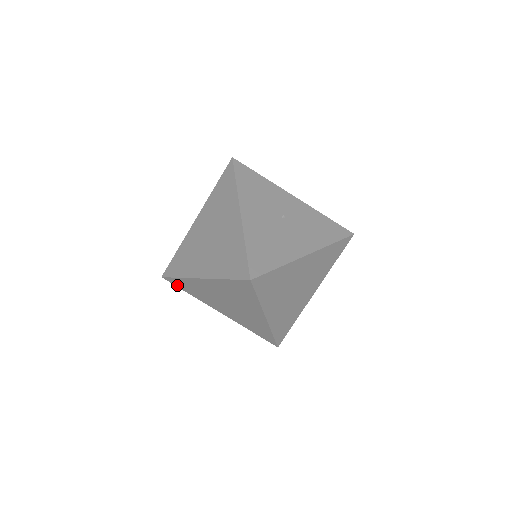
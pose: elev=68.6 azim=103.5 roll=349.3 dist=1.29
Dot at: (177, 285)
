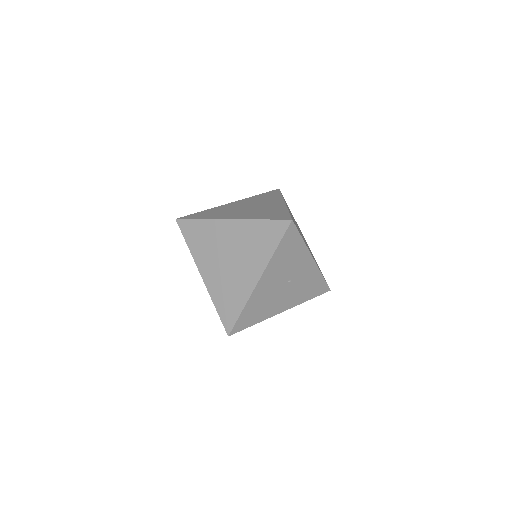
Dot at: occluded
